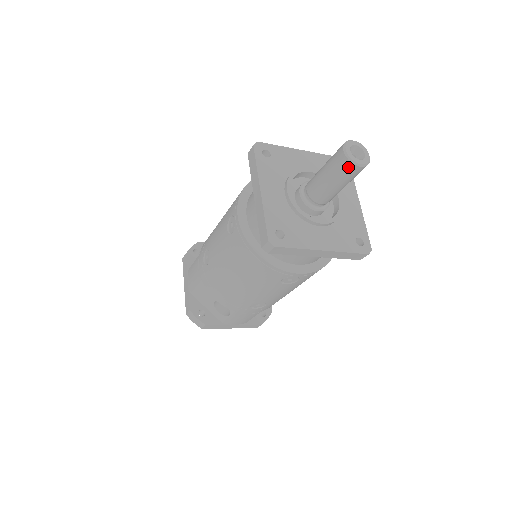
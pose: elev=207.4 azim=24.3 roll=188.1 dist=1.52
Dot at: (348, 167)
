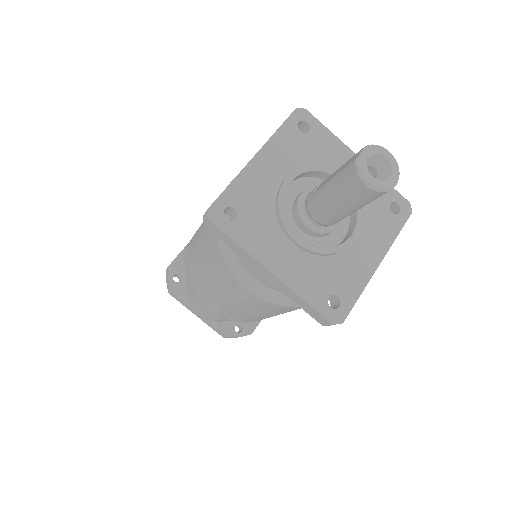
Dot at: (380, 195)
